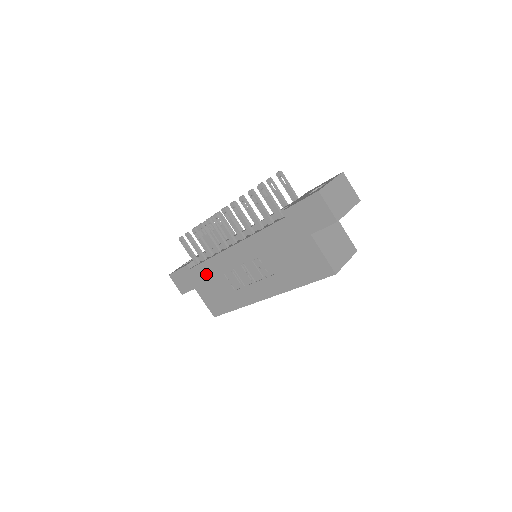
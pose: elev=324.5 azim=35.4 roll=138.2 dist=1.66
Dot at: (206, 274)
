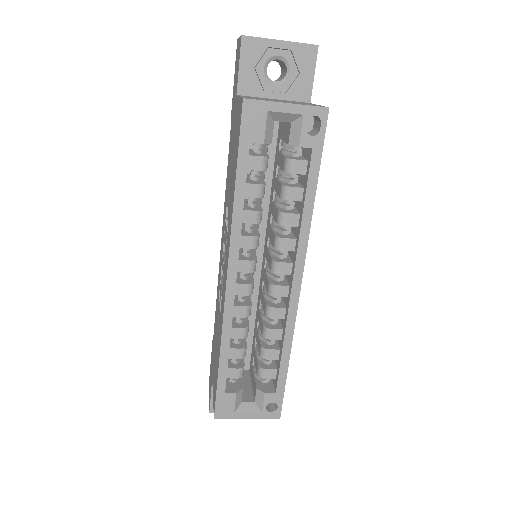
Dot at: (215, 329)
